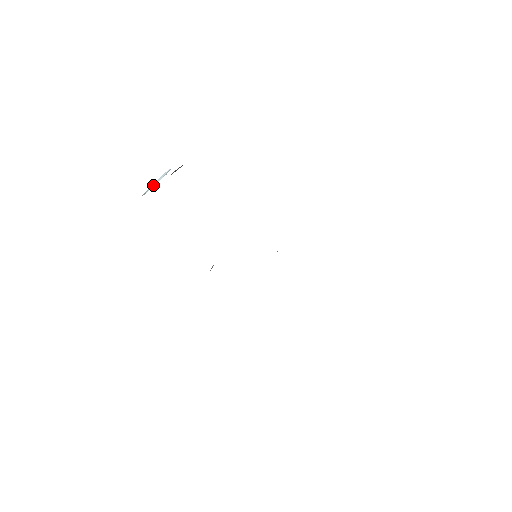
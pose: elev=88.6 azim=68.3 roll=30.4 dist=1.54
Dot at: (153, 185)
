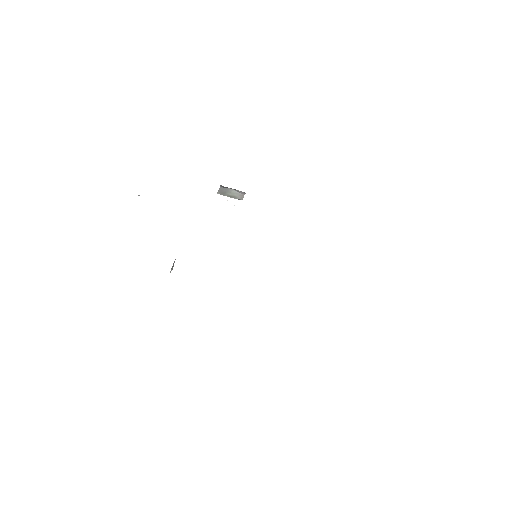
Dot at: occluded
